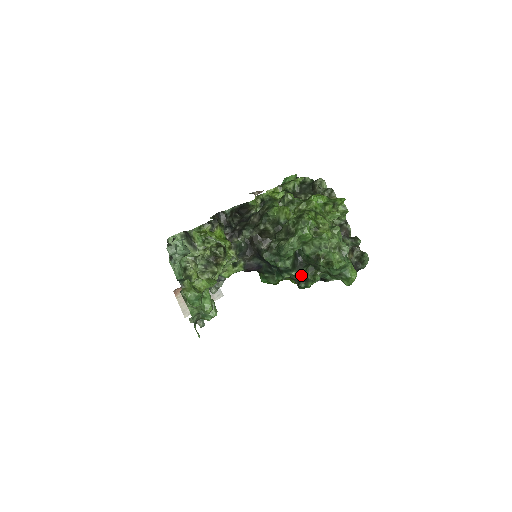
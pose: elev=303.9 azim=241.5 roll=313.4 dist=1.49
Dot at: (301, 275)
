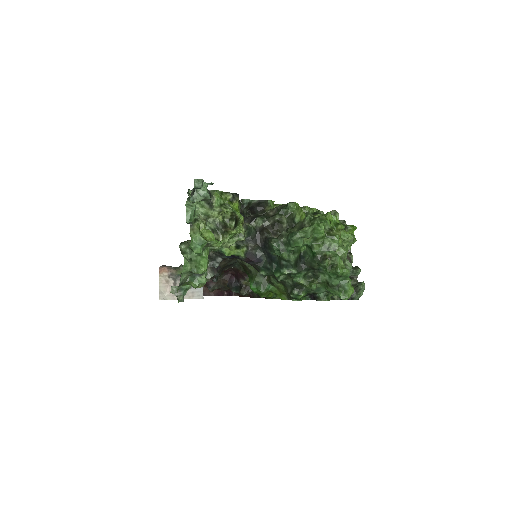
Dot at: (299, 279)
